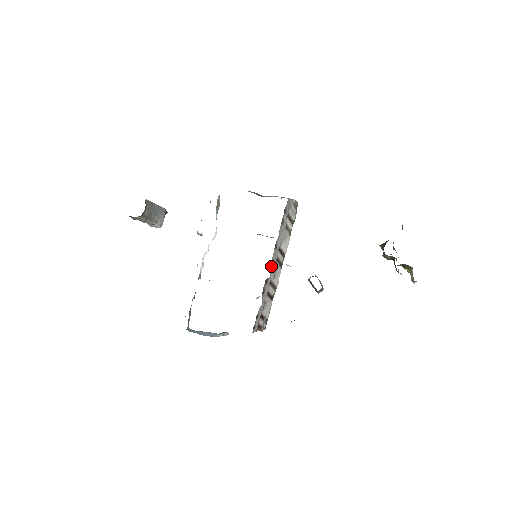
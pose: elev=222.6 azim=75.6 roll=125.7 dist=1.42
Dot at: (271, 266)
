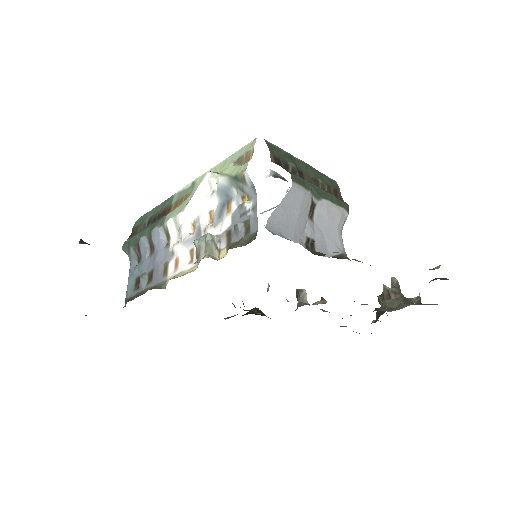
Dot at: occluded
